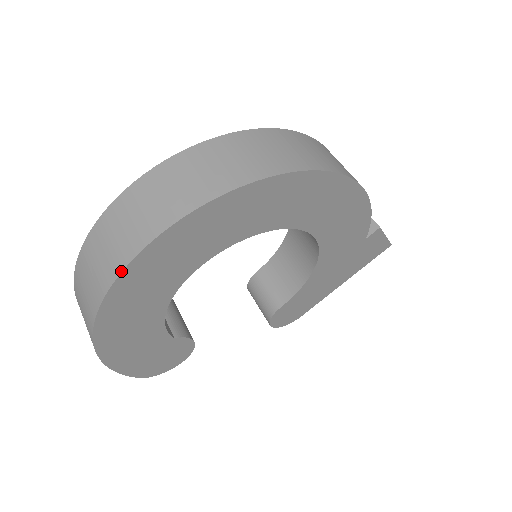
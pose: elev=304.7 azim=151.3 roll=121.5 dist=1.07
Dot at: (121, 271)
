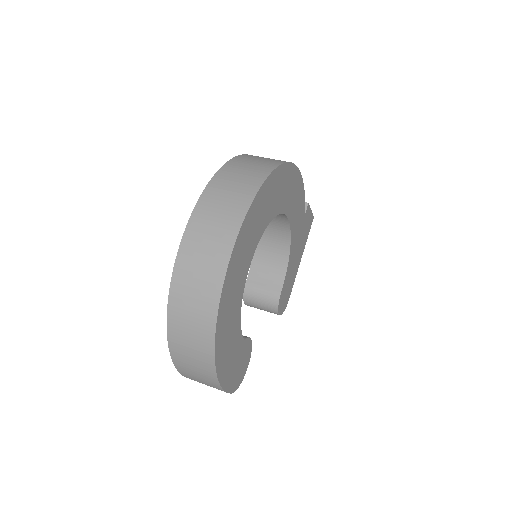
Dot at: (225, 273)
